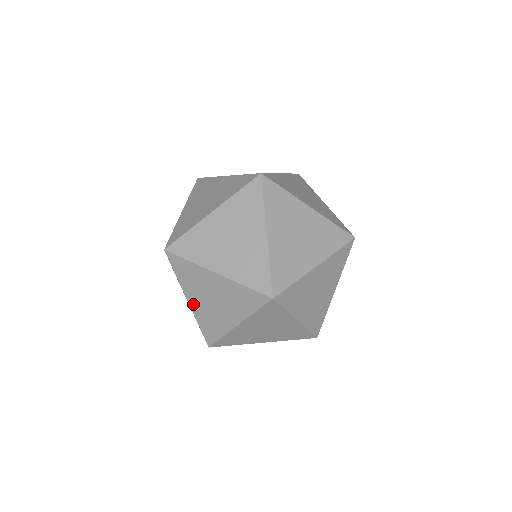
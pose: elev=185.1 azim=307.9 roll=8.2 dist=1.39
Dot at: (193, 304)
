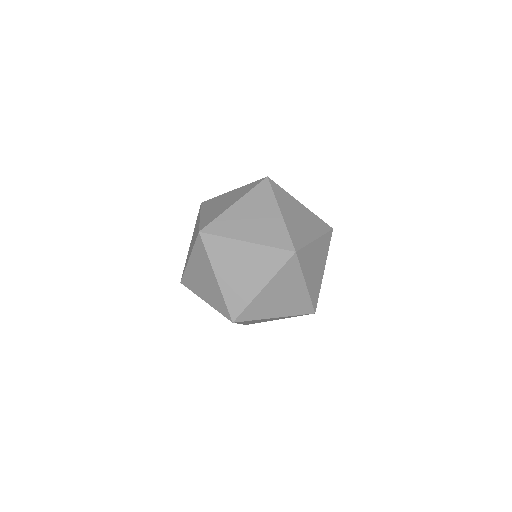
Dot at: (221, 279)
